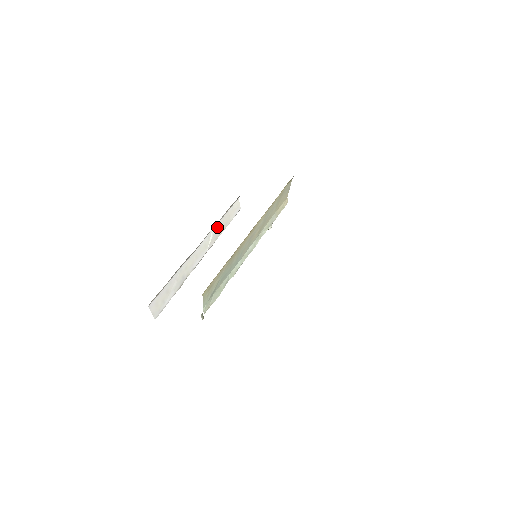
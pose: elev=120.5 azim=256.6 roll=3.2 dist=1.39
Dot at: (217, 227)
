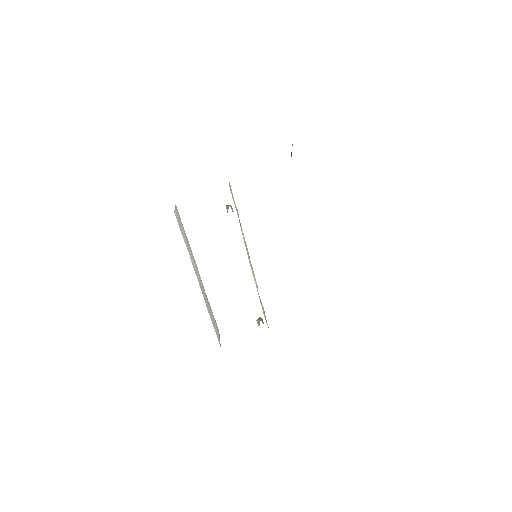
Dot at: (189, 253)
